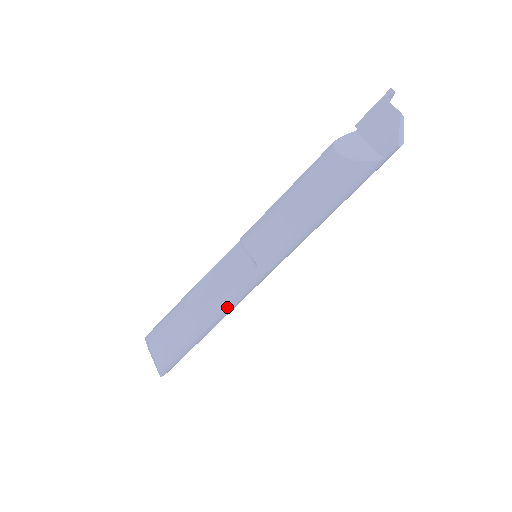
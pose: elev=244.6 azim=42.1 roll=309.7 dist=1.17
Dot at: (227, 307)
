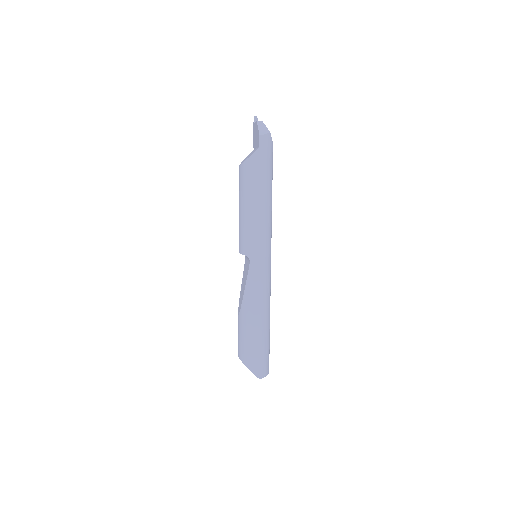
Dot at: (254, 297)
